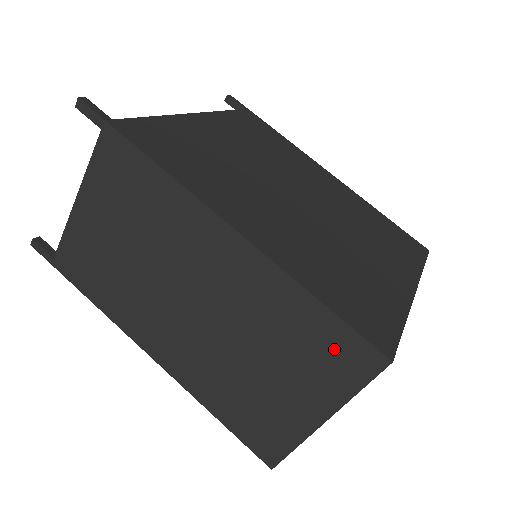
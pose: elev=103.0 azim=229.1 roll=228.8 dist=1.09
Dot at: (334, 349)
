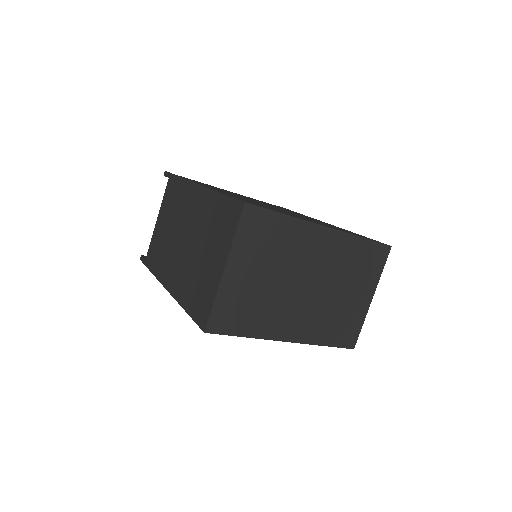
Dot at: (227, 216)
